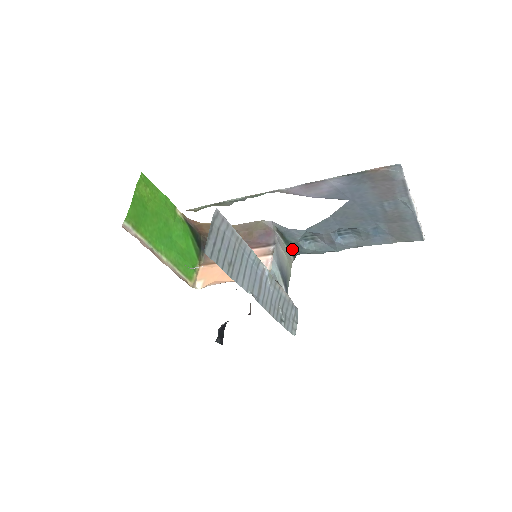
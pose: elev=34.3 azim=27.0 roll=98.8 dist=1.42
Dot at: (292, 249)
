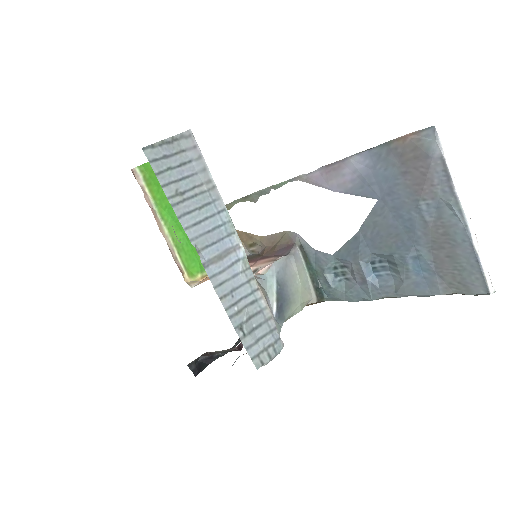
Dot at: (318, 285)
